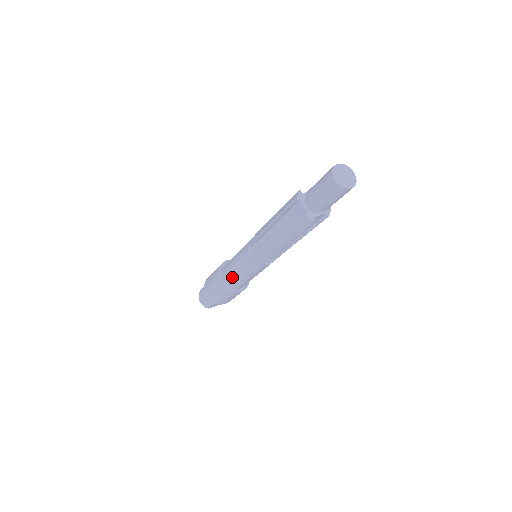
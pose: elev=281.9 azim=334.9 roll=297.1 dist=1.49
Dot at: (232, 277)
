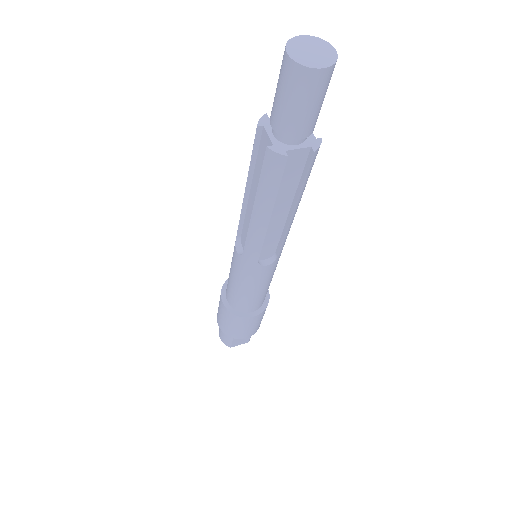
Dot at: (232, 292)
